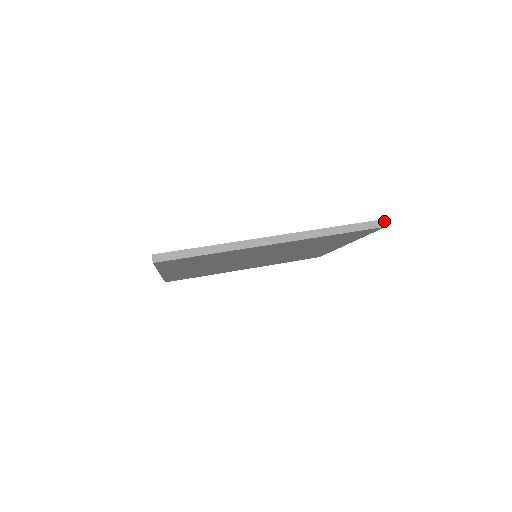
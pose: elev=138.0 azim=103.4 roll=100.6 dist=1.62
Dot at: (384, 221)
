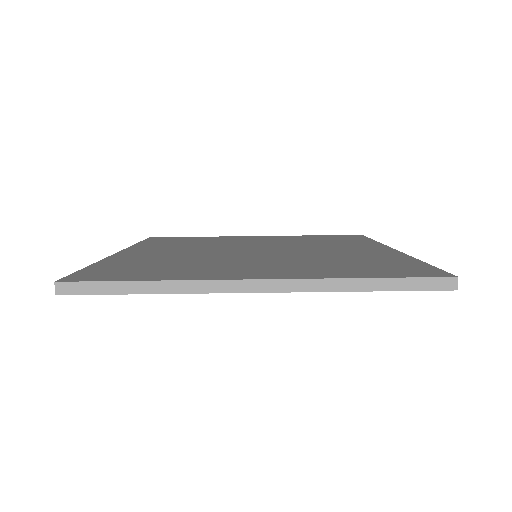
Dot at: (456, 280)
